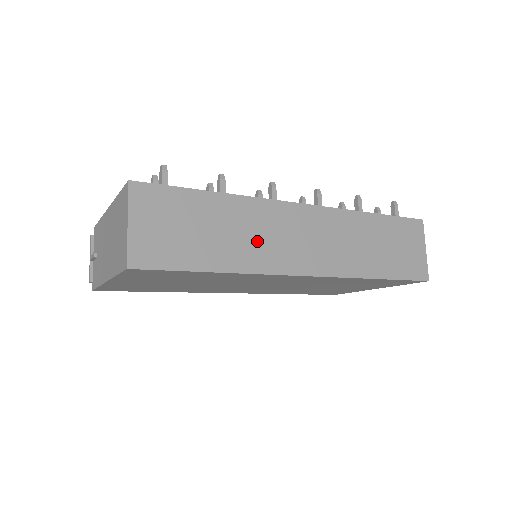
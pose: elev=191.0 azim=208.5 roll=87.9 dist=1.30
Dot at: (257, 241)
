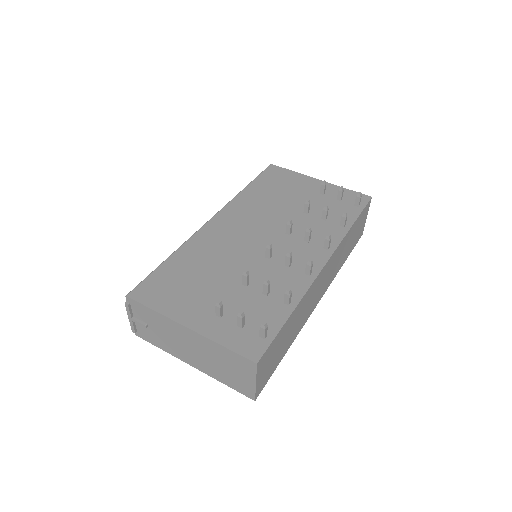
Dot at: (304, 314)
